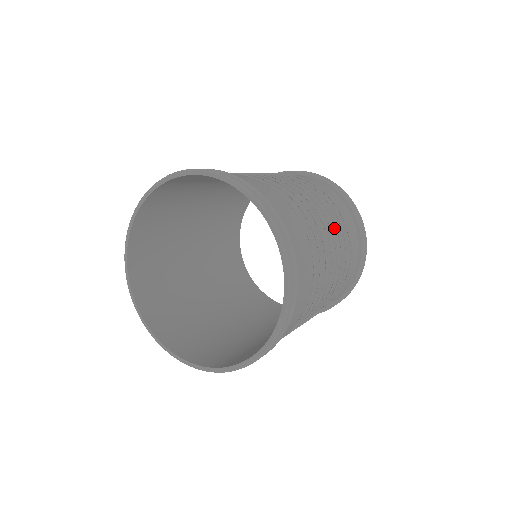
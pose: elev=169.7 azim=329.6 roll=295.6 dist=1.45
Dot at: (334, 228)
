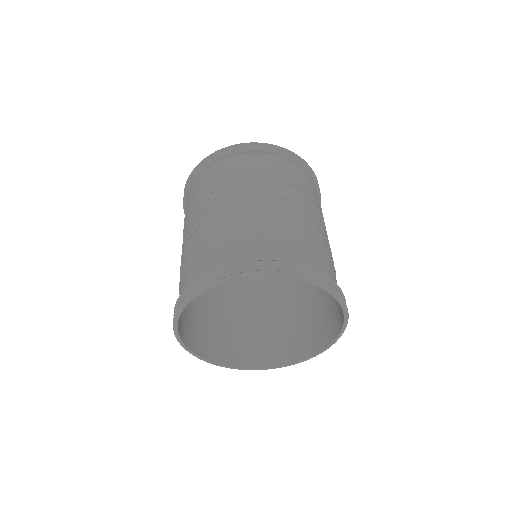
Dot at: occluded
